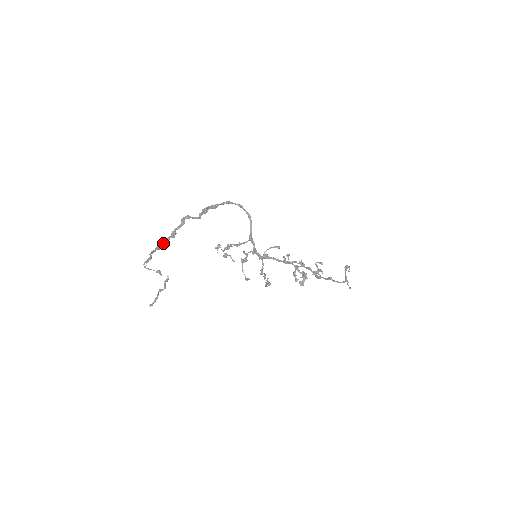
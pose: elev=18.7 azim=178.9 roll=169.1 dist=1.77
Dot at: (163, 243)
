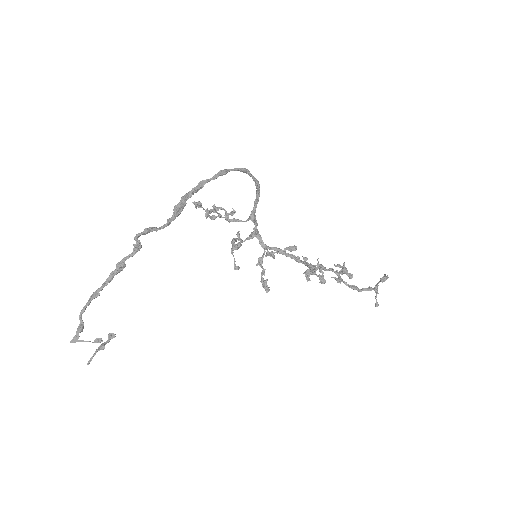
Dot at: (102, 286)
